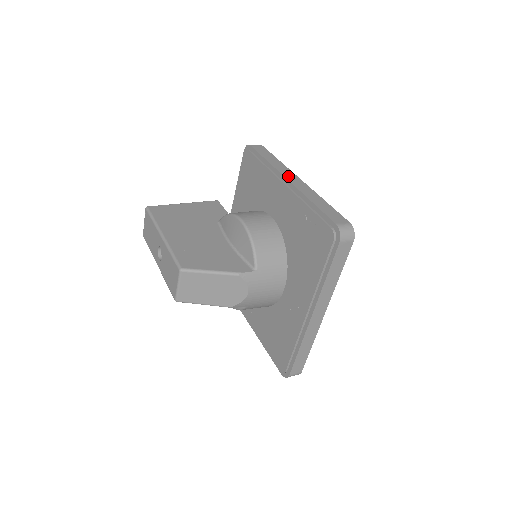
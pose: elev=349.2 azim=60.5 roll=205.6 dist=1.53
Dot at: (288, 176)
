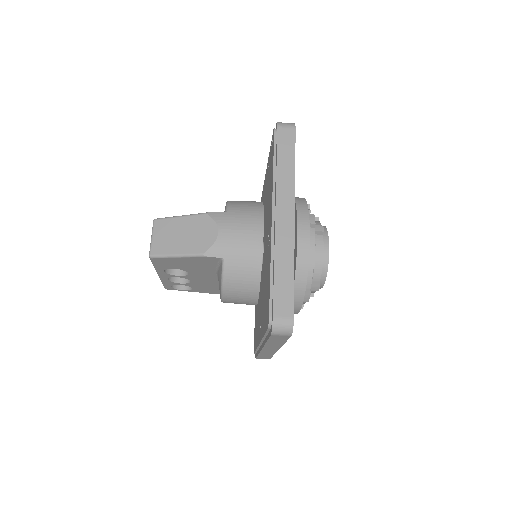
Dot at: occluded
